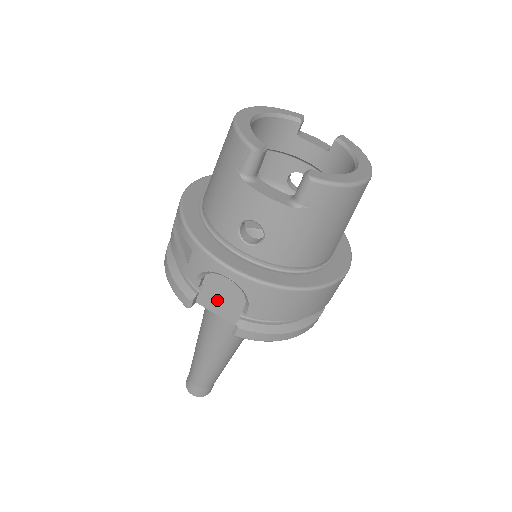
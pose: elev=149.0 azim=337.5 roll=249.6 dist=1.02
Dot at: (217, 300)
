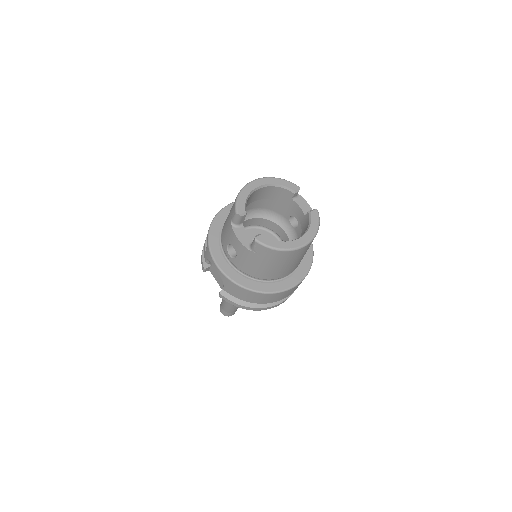
Dot at: (217, 274)
